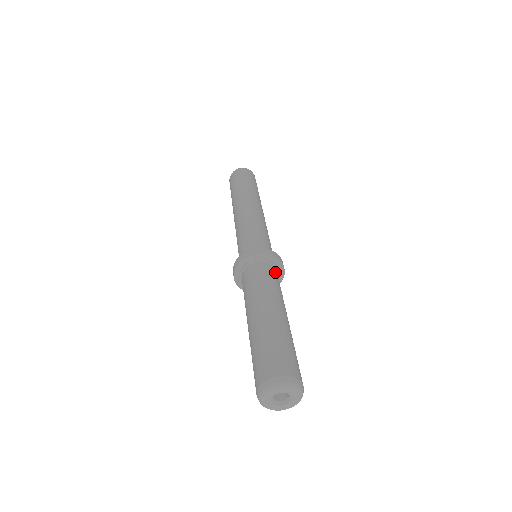
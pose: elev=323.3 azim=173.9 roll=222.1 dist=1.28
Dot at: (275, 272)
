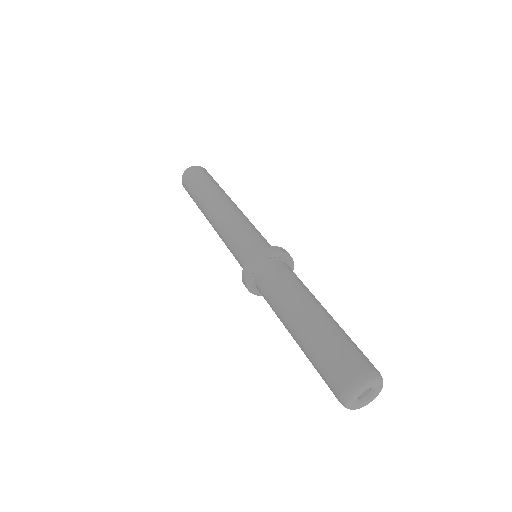
Dot at: occluded
